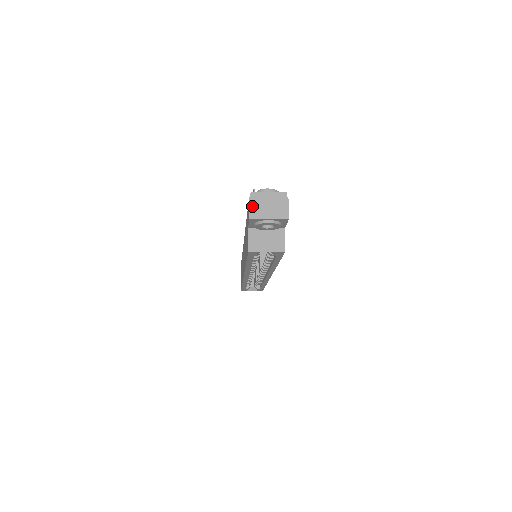
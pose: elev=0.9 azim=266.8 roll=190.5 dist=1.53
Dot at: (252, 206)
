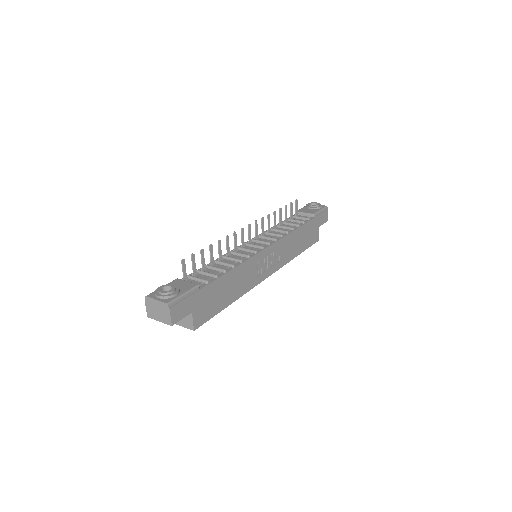
Dot at: (147, 308)
